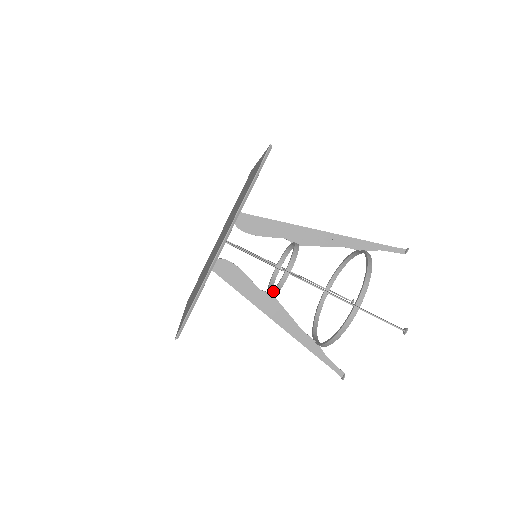
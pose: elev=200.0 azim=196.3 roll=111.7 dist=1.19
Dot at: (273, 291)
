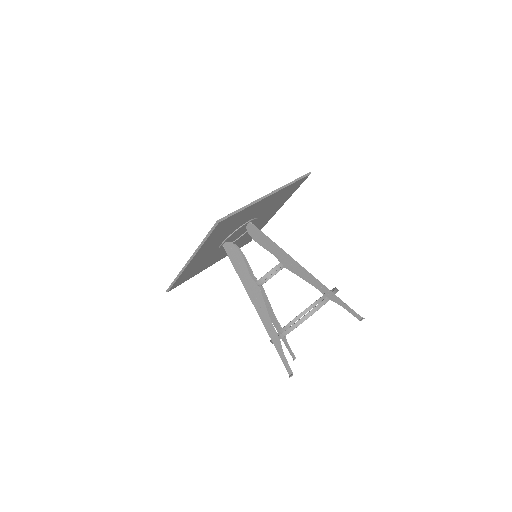
Dot at: (265, 274)
